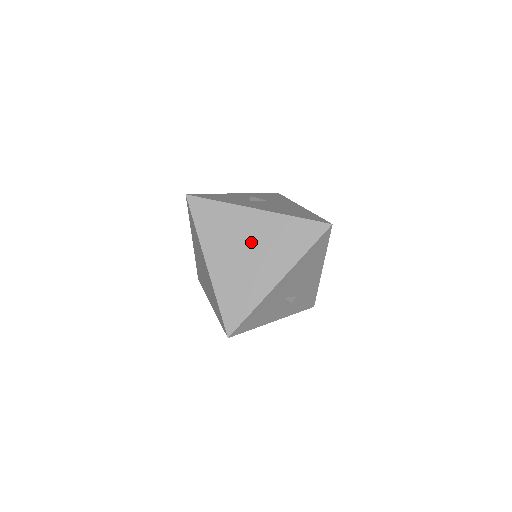
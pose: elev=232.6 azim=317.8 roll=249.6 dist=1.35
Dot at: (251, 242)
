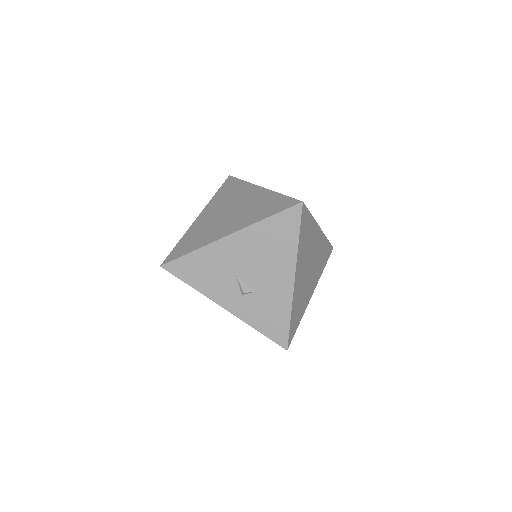
Dot at: (237, 206)
